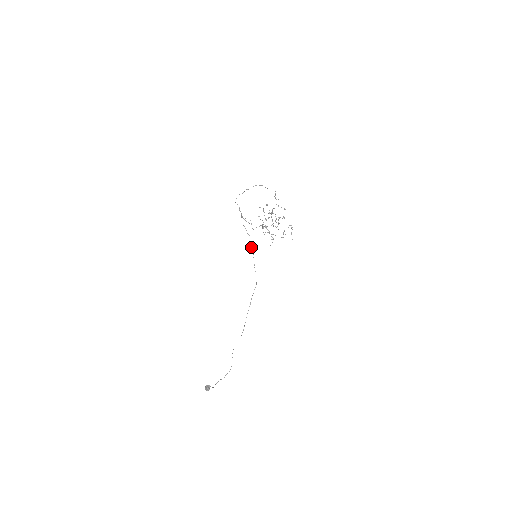
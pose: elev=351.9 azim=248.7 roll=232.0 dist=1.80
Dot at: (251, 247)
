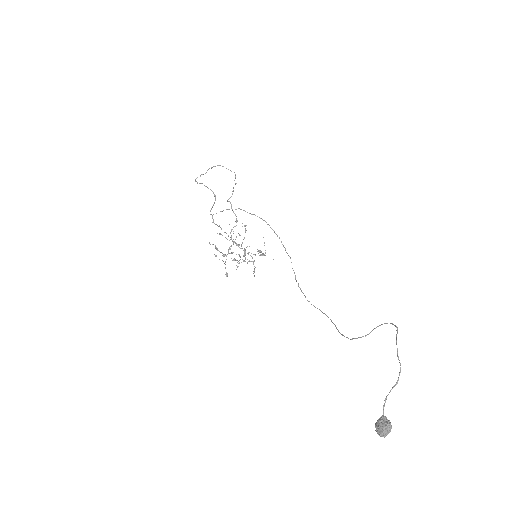
Dot at: (252, 214)
